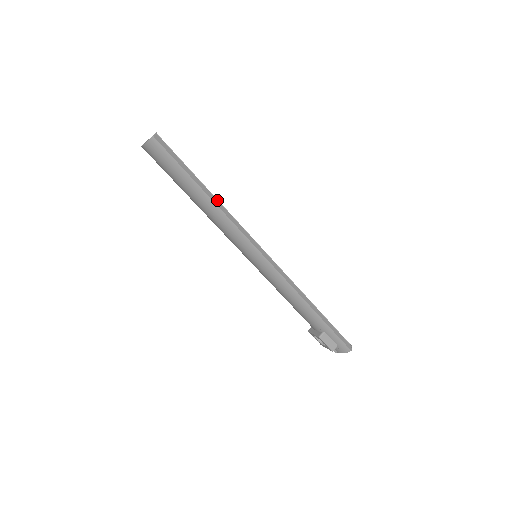
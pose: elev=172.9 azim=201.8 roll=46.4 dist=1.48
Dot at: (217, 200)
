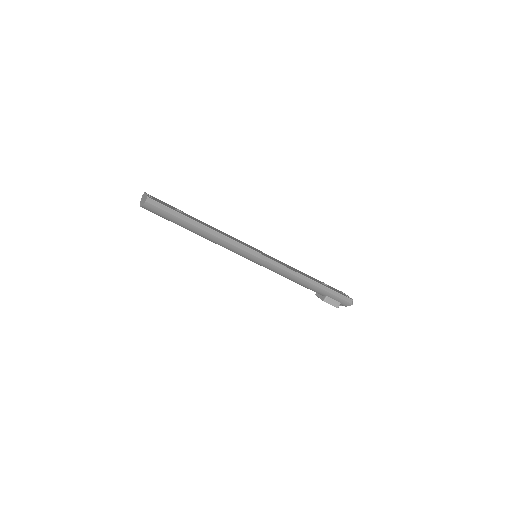
Dot at: (211, 229)
